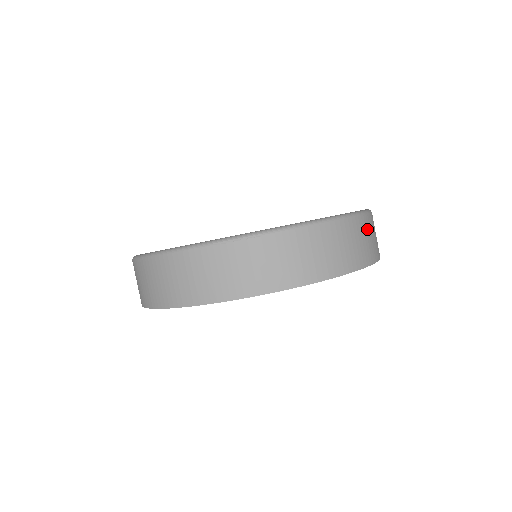
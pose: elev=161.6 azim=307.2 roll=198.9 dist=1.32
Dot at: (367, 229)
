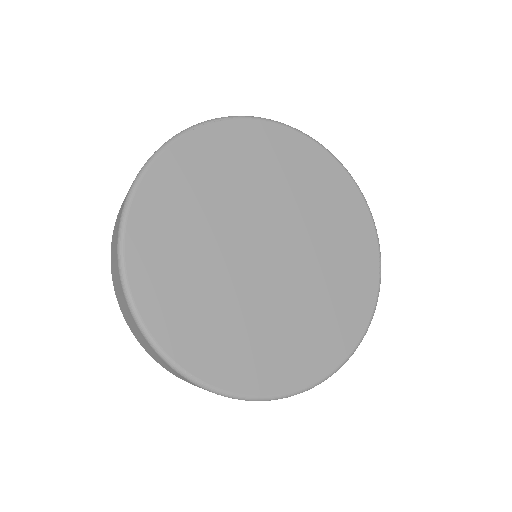
Dot at: occluded
